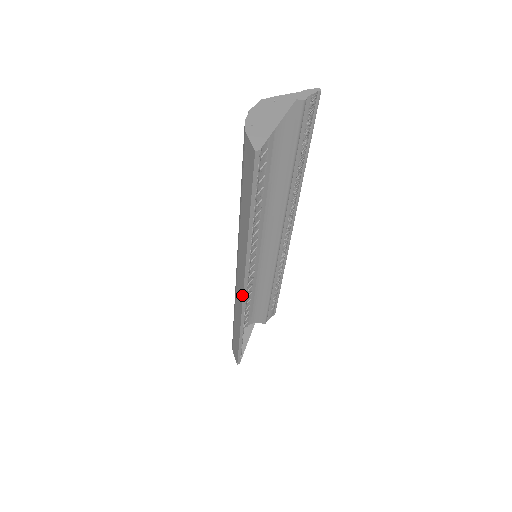
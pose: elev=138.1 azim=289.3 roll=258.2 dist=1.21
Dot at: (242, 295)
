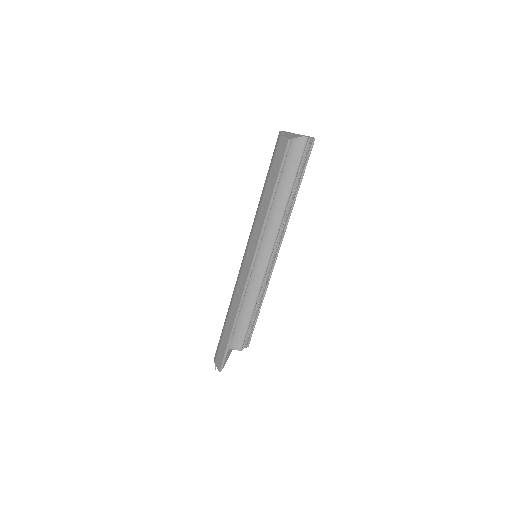
Dot at: (248, 273)
